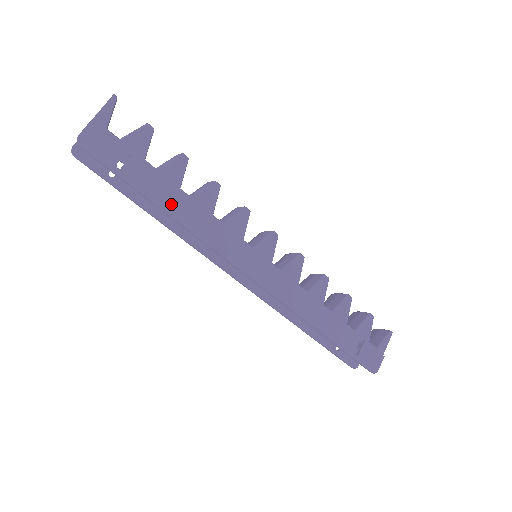
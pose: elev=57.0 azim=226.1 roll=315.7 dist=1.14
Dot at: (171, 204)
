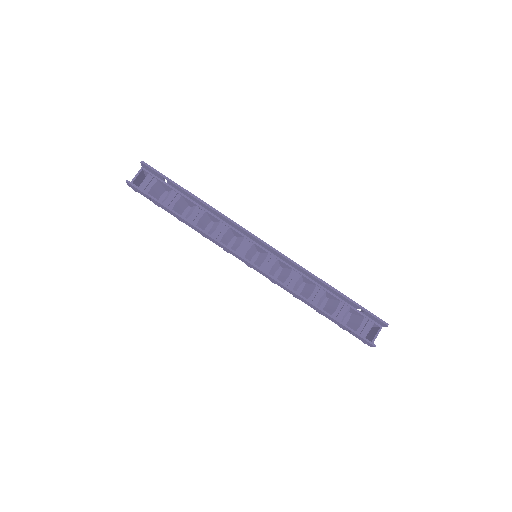
Dot at: occluded
